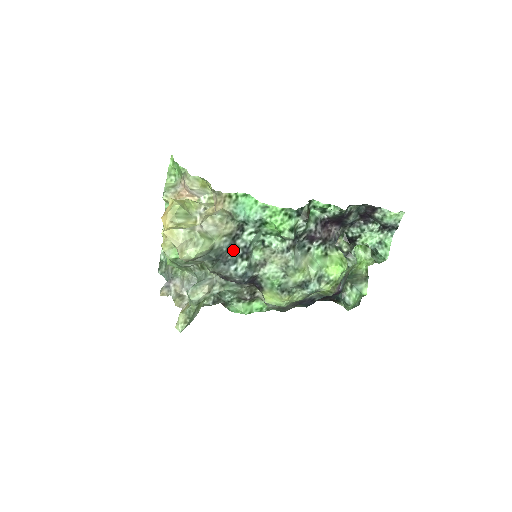
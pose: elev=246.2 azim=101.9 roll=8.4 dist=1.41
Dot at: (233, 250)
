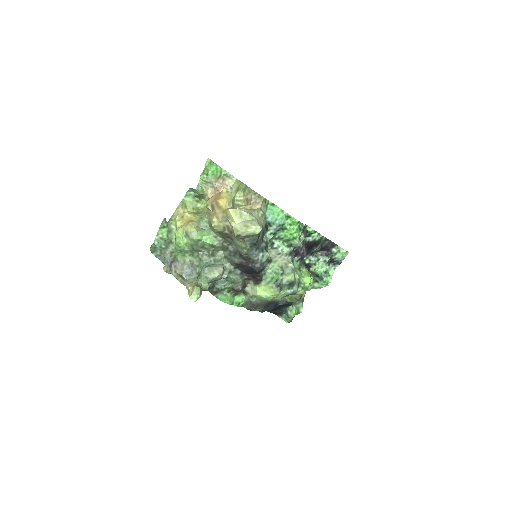
Dot at: (262, 241)
